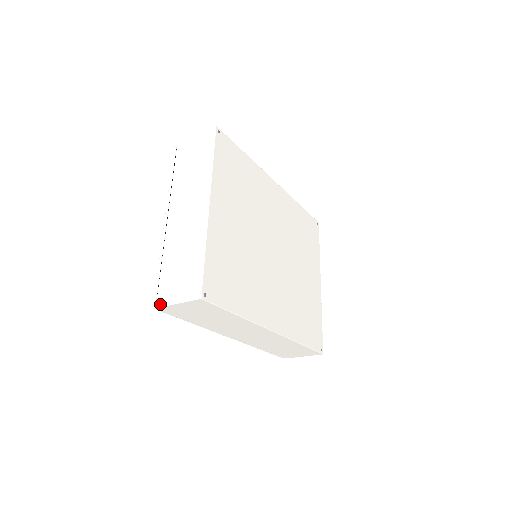
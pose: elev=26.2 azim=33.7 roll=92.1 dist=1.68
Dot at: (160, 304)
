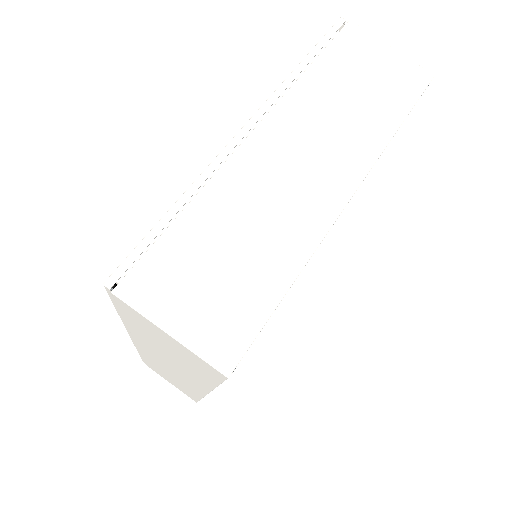
Dot at: (128, 294)
